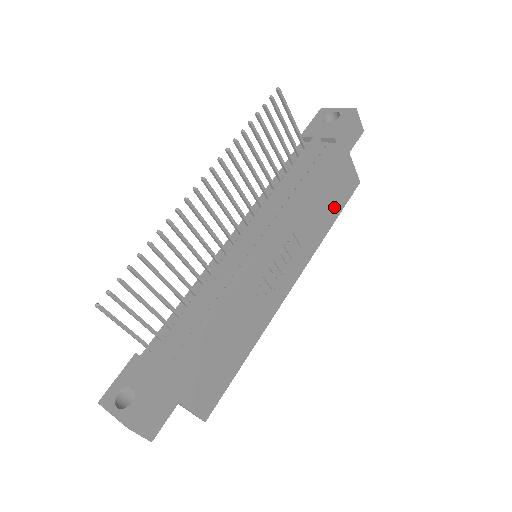
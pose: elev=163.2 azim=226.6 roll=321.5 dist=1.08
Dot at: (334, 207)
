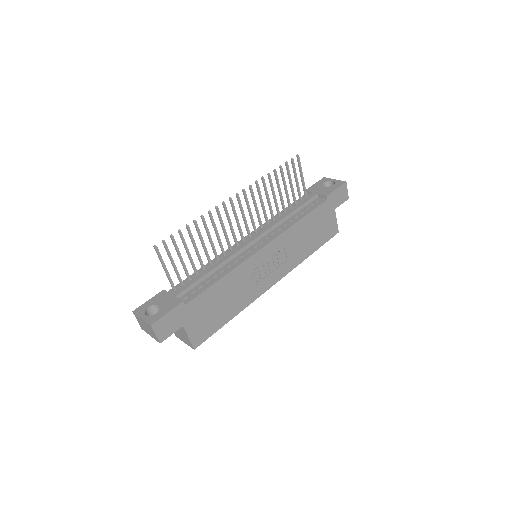
Dot at: (316, 242)
